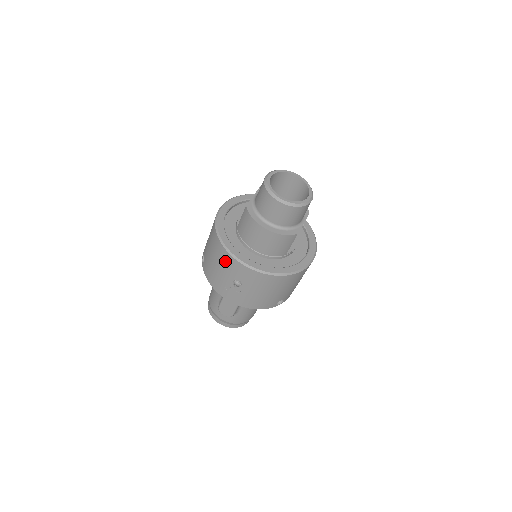
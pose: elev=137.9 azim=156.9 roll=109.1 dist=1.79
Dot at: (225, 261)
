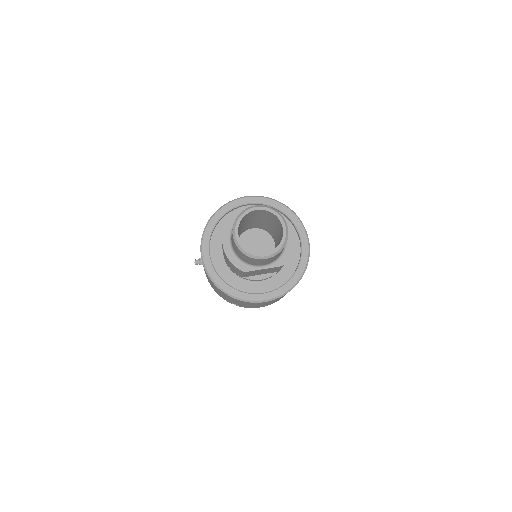
Dot at: occluded
